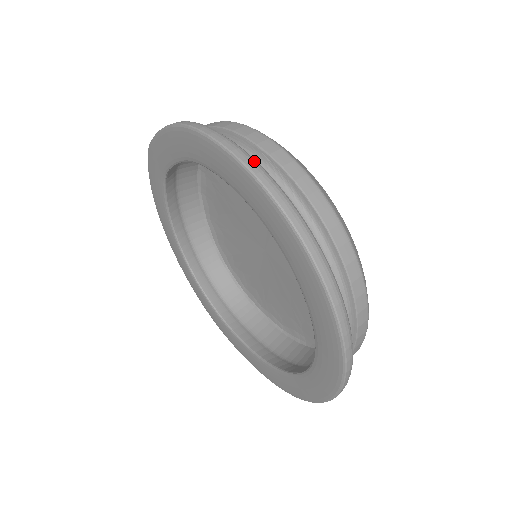
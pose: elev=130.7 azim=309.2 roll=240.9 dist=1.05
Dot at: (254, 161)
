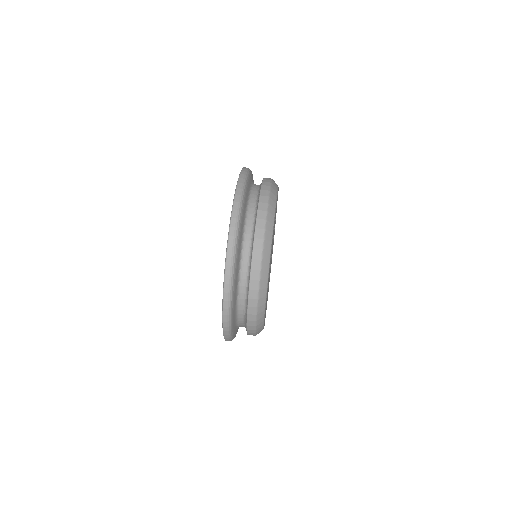
Dot at: (242, 190)
